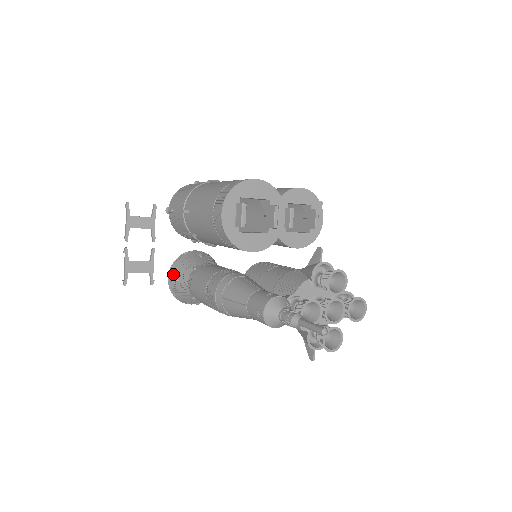
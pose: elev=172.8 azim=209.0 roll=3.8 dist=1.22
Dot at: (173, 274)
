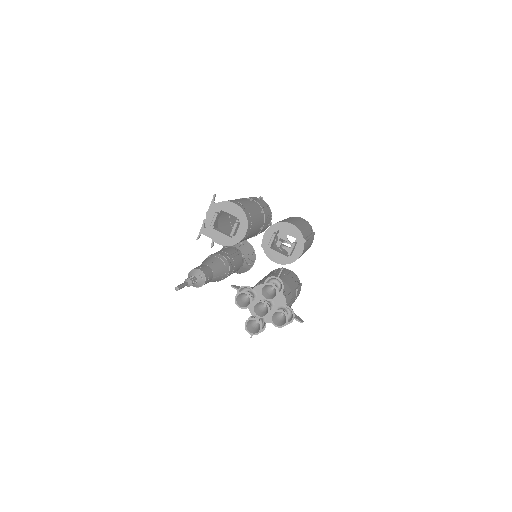
Dot at: occluded
